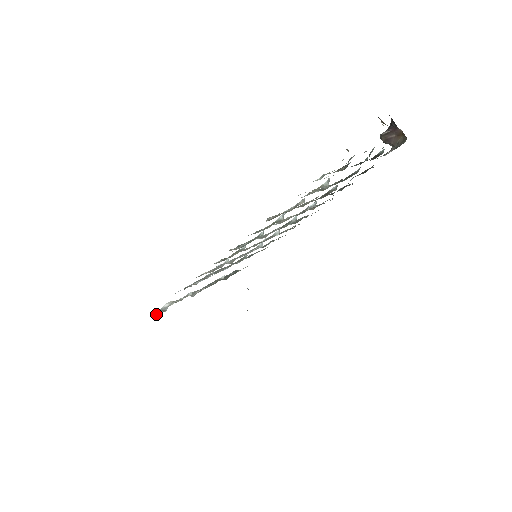
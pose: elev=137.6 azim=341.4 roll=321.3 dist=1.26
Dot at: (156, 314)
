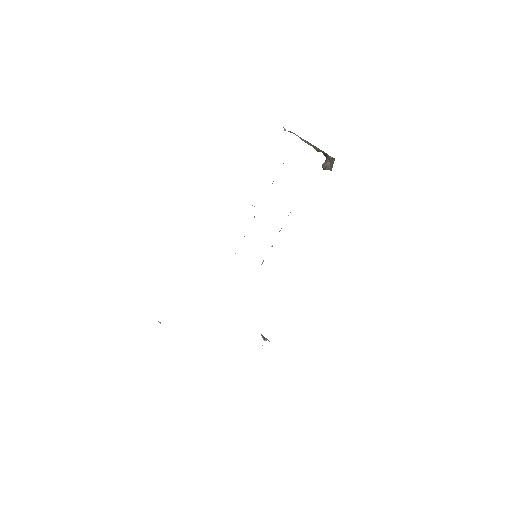
Dot at: occluded
